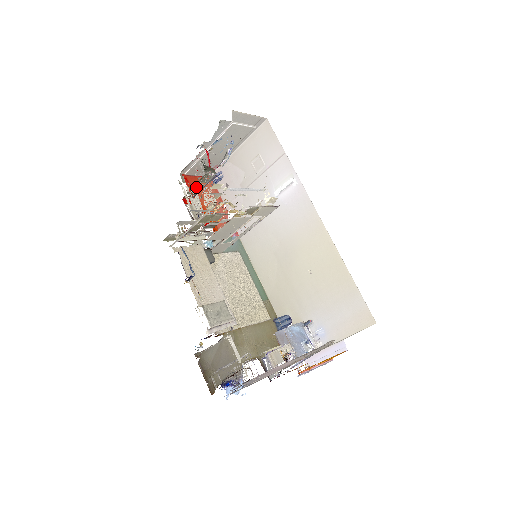
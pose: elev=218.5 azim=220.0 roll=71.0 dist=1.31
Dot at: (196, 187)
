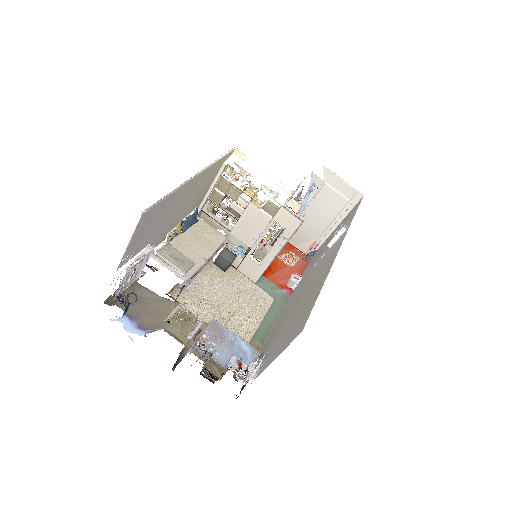
Dot at: (273, 230)
